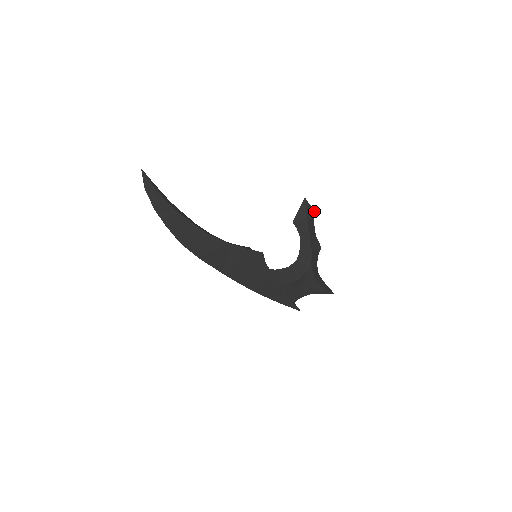
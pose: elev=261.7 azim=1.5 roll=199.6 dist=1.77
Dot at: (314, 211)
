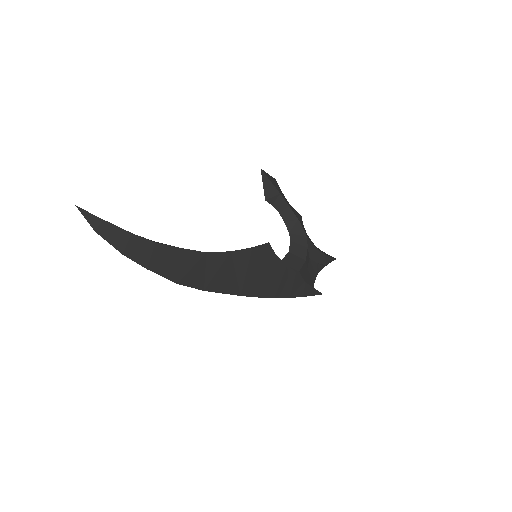
Dot at: (275, 180)
